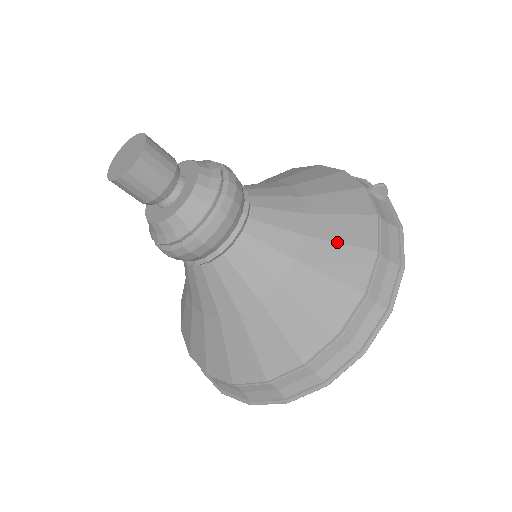
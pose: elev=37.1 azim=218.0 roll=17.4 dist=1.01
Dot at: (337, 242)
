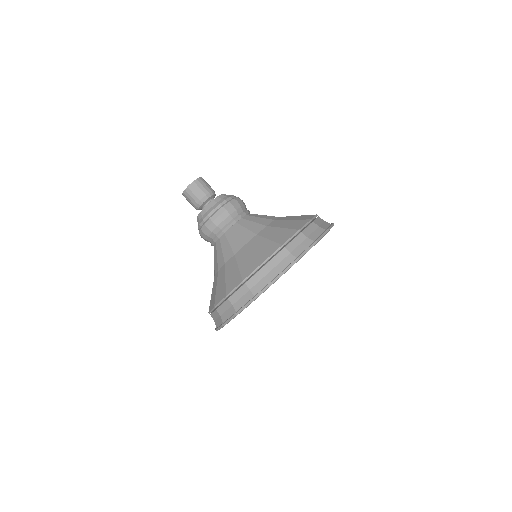
Dot at: (295, 216)
